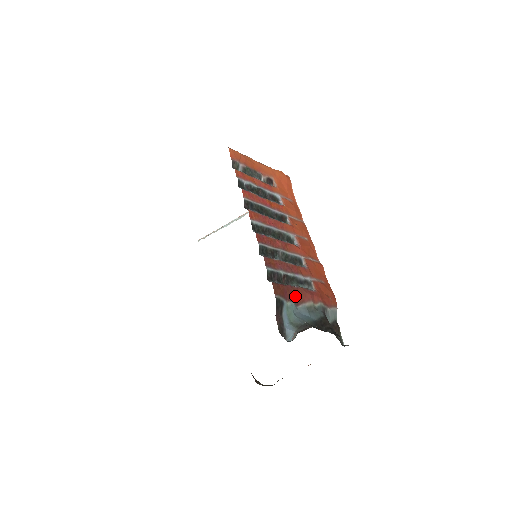
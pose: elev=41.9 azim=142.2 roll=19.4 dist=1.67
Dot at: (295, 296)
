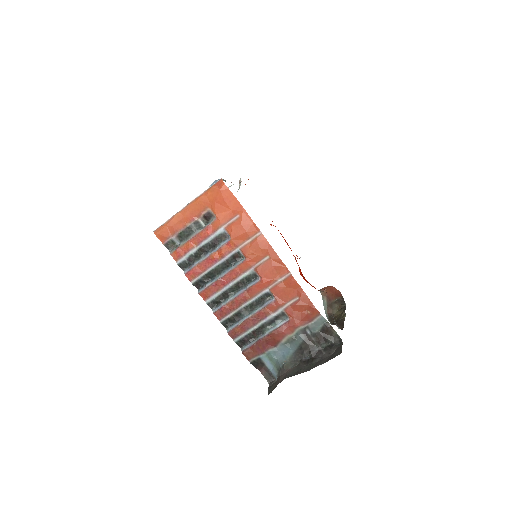
Dot at: (269, 343)
